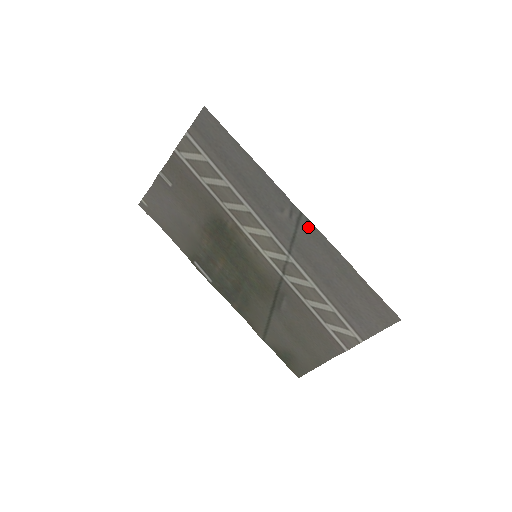
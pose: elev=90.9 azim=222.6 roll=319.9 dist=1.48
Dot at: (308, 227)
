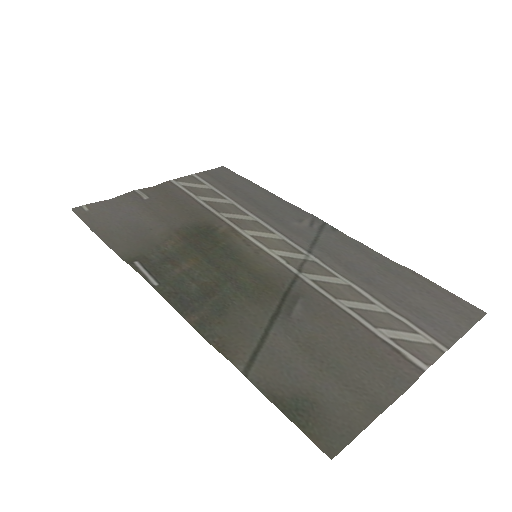
Dot at: (334, 233)
